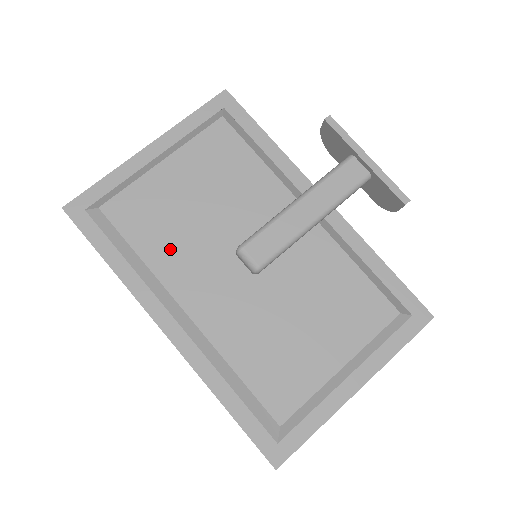
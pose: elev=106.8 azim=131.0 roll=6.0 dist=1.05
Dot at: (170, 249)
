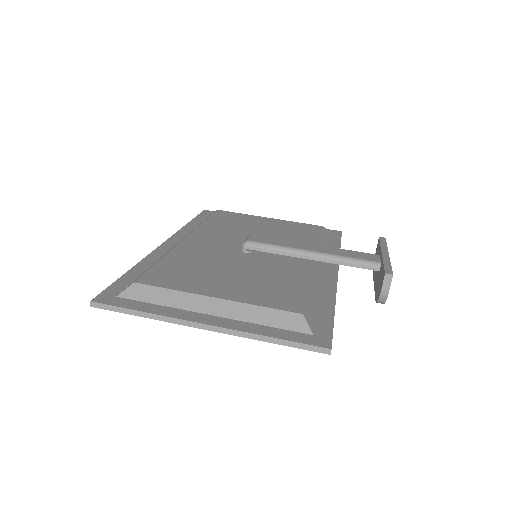
Dot at: (220, 227)
